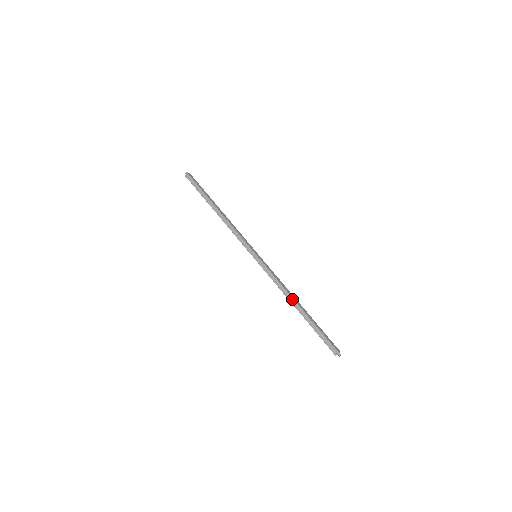
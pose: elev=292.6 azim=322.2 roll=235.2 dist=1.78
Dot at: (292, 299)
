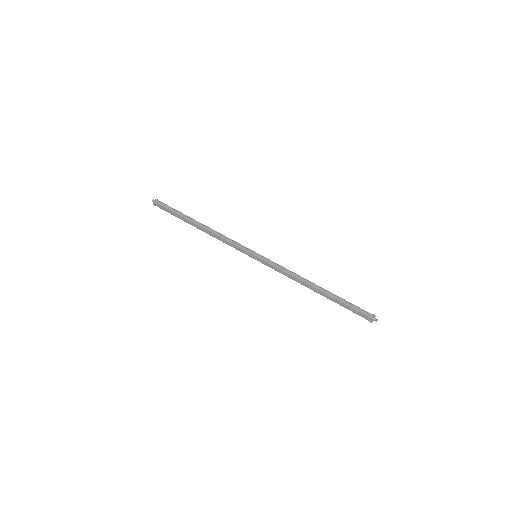
Dot at: (310, 282)
